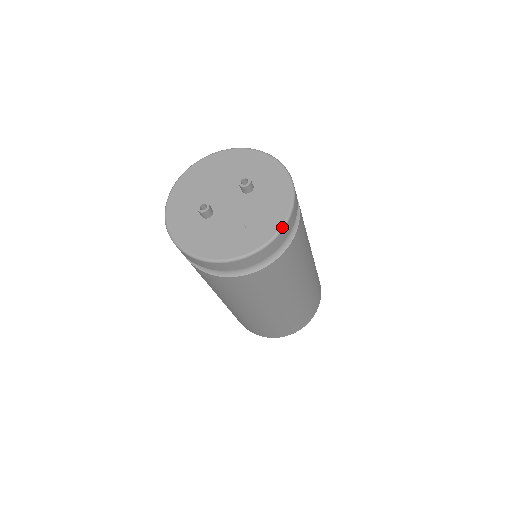
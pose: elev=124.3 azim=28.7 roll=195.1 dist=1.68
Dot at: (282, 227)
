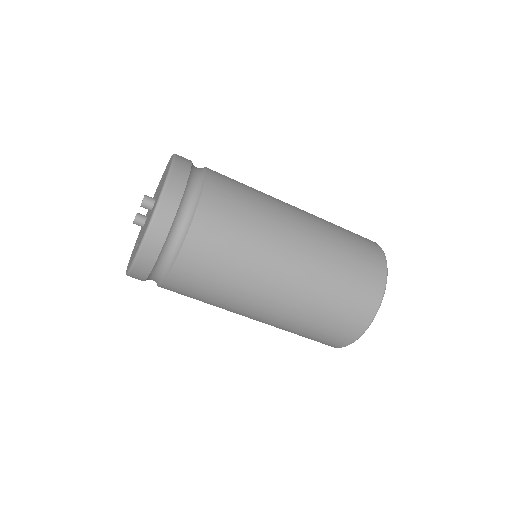
Dot at: (135, 257)
